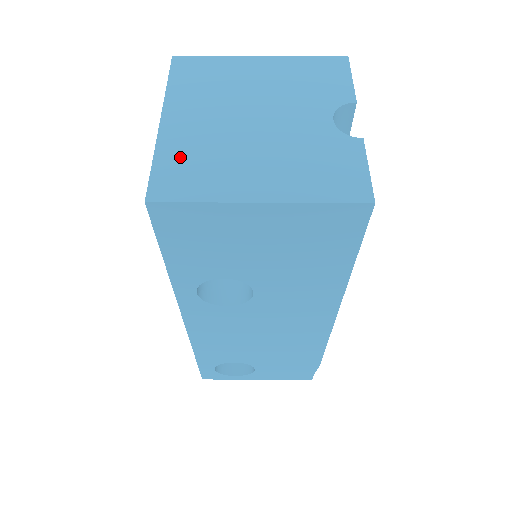
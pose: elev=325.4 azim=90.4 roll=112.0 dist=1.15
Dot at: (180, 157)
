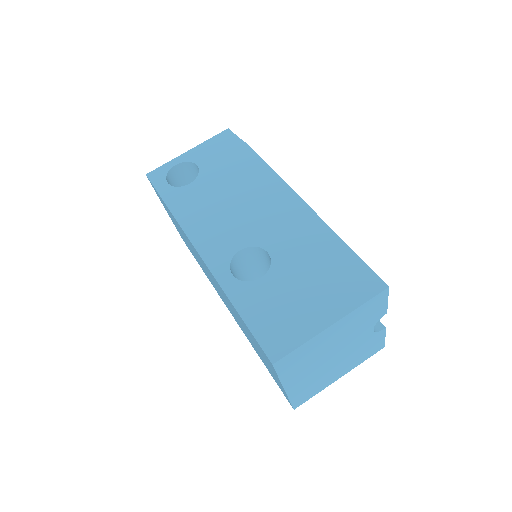
Dot at: (302, 392)
